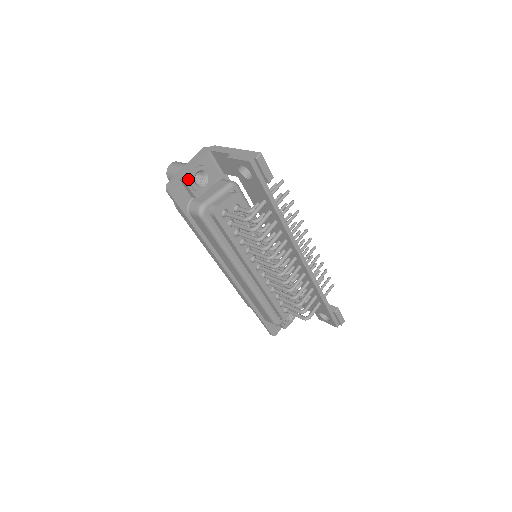
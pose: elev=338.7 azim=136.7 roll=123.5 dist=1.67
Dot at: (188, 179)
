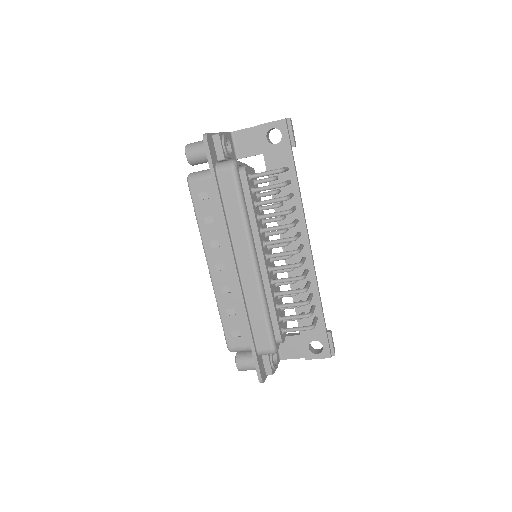
Dot at: (221, 138)
